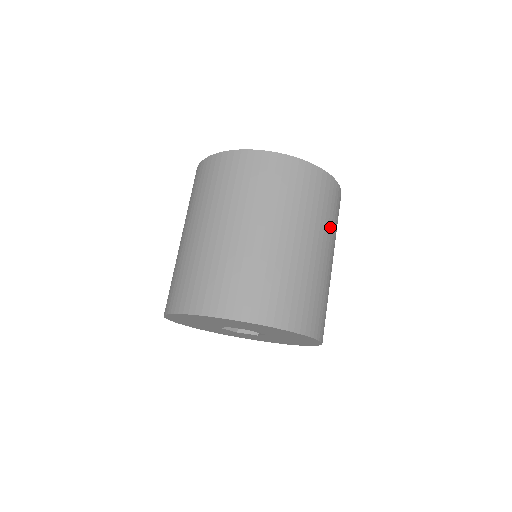
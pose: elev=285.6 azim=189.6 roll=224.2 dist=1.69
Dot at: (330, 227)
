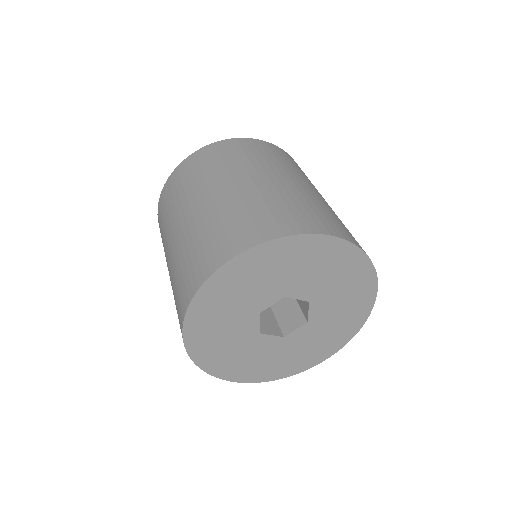
Dot at: (302, 175)
